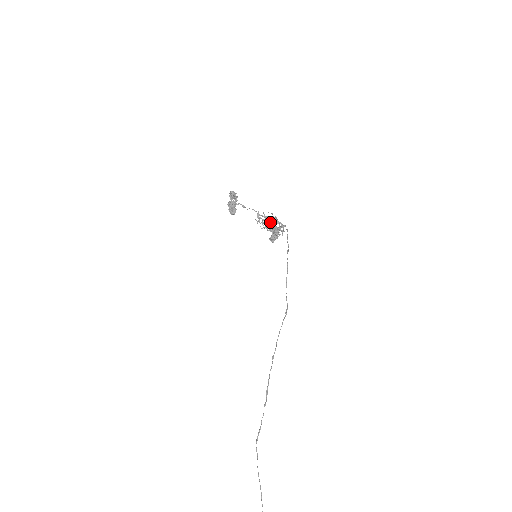
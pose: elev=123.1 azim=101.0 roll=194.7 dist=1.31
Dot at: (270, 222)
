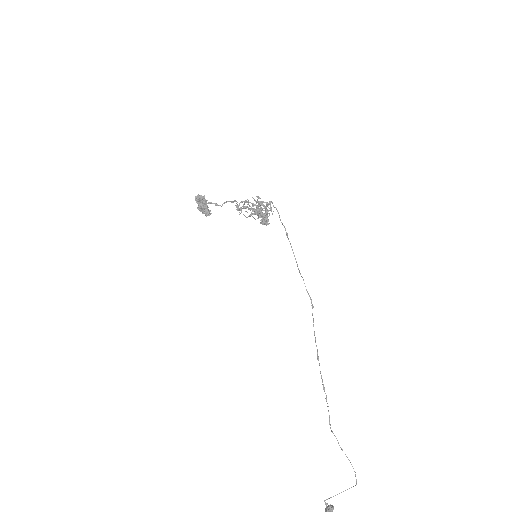
Dot at: (254, 211)
